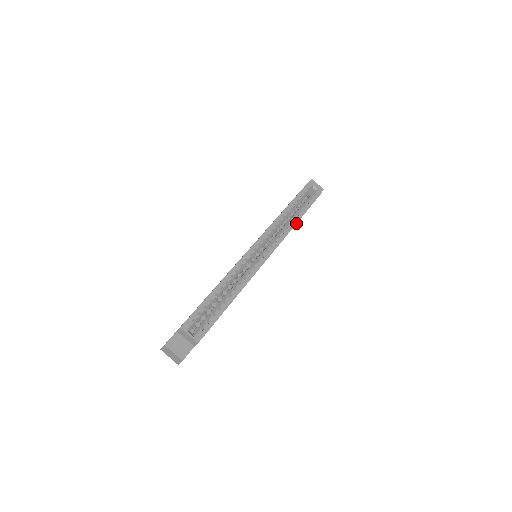
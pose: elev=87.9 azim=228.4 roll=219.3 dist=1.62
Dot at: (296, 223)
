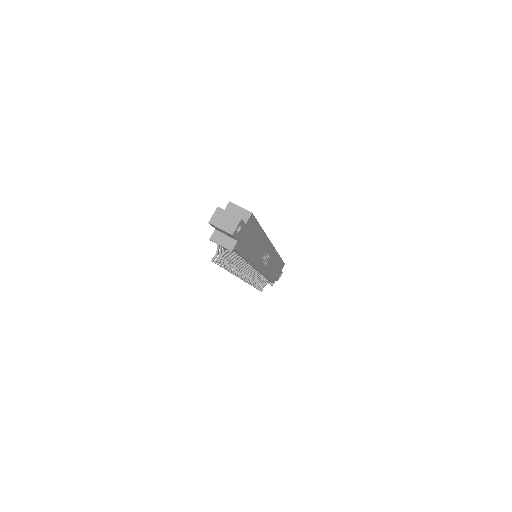
Dot at: (279, 255)
